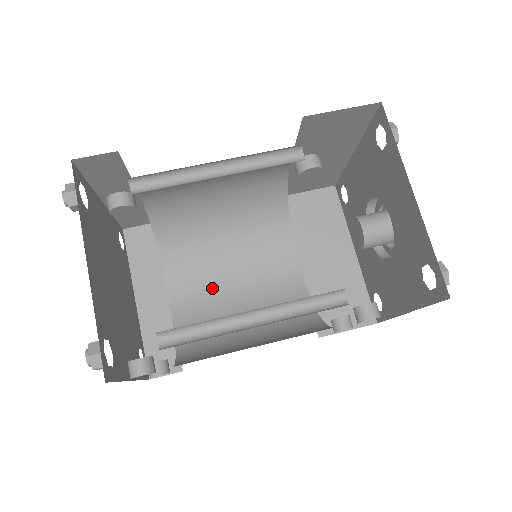
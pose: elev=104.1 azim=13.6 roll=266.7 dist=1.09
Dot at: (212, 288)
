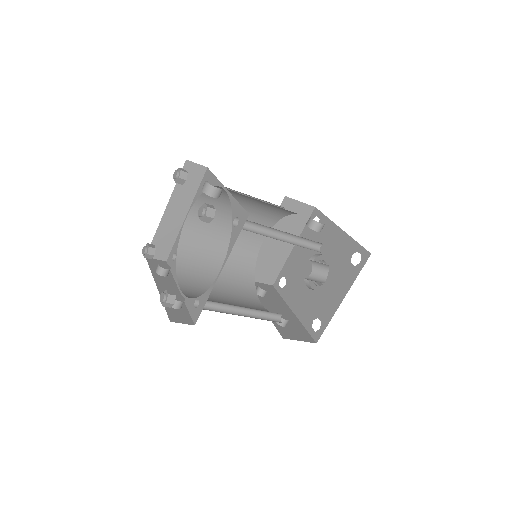
Dot at: (212, 228)
